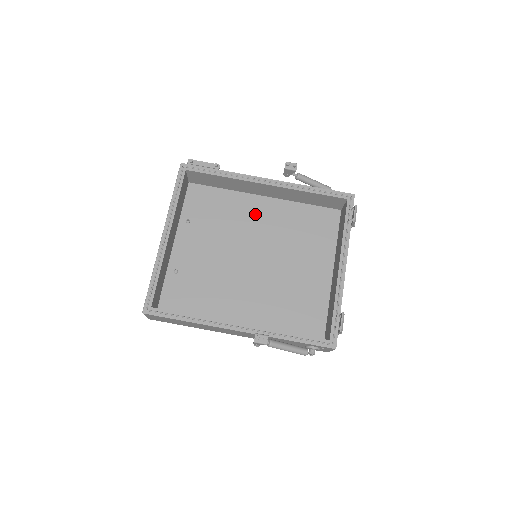
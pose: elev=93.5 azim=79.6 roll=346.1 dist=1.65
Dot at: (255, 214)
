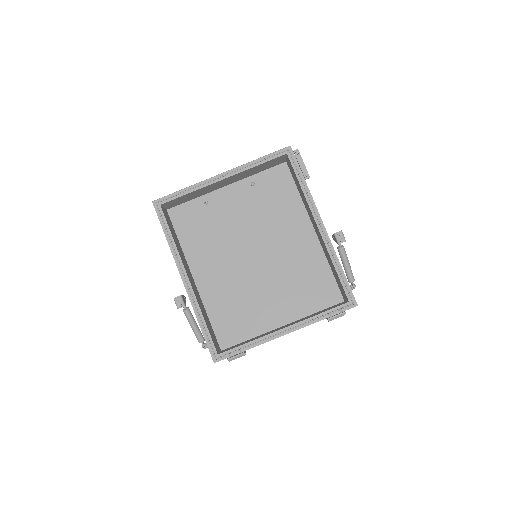
Dot at: (294, 232)
